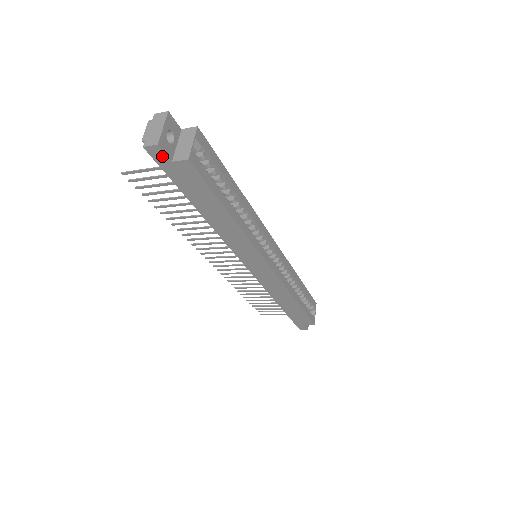
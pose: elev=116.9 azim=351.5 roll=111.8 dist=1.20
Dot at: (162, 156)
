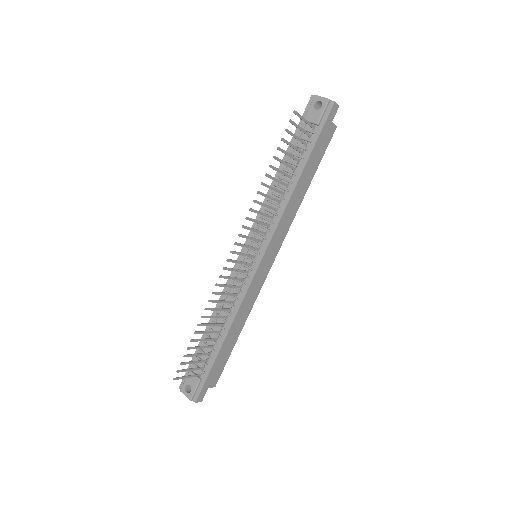
Dot at: (333, 114)
